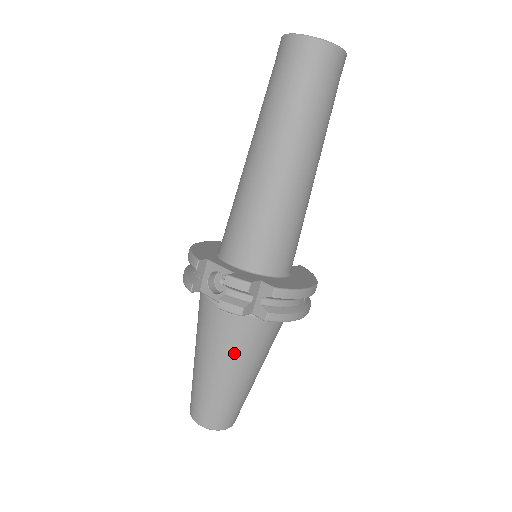
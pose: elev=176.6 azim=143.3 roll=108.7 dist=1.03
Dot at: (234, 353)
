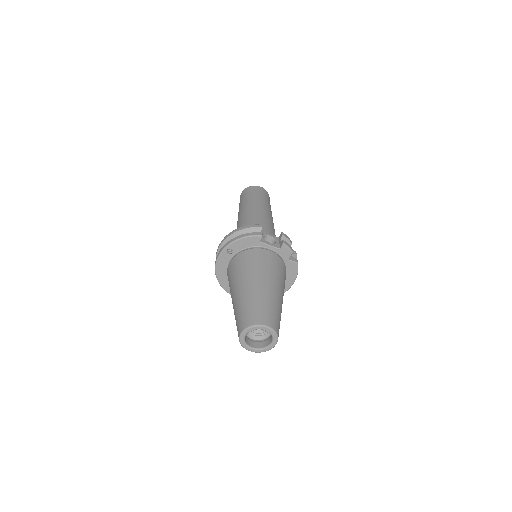
Dot at: (282, 281)
